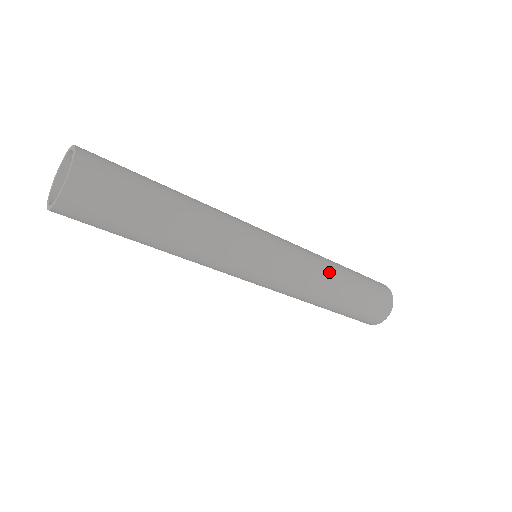
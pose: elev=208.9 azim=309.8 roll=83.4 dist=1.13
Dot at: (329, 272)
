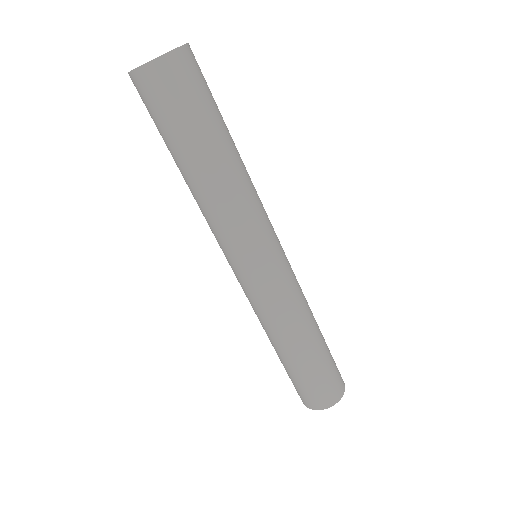
Dot at: (310, 309)
